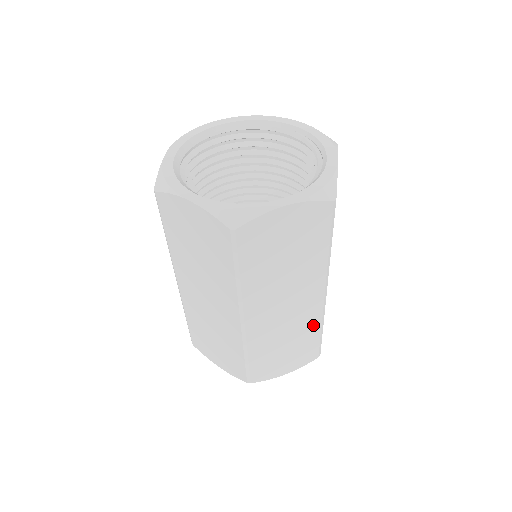
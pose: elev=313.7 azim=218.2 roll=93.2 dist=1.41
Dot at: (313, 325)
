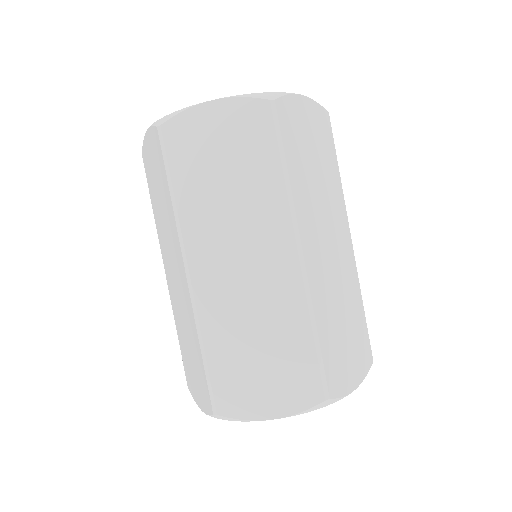
Dot at: (296, 315)
